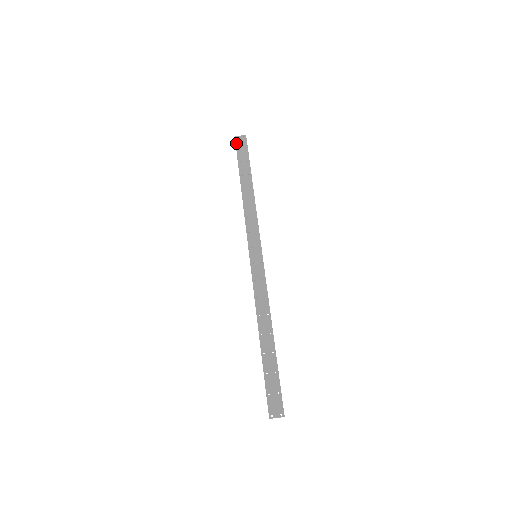
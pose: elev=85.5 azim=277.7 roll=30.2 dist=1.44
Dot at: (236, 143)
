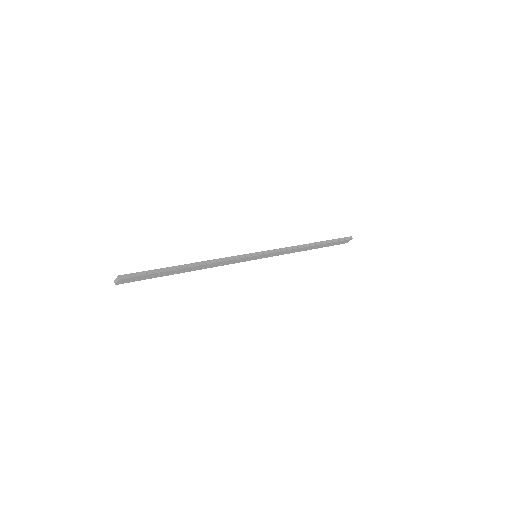
Dot at: occluded
